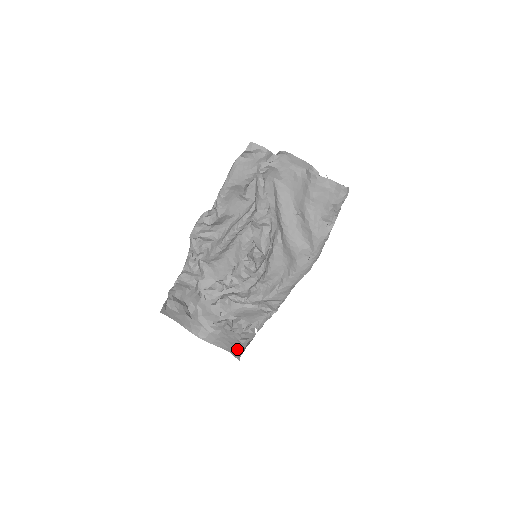
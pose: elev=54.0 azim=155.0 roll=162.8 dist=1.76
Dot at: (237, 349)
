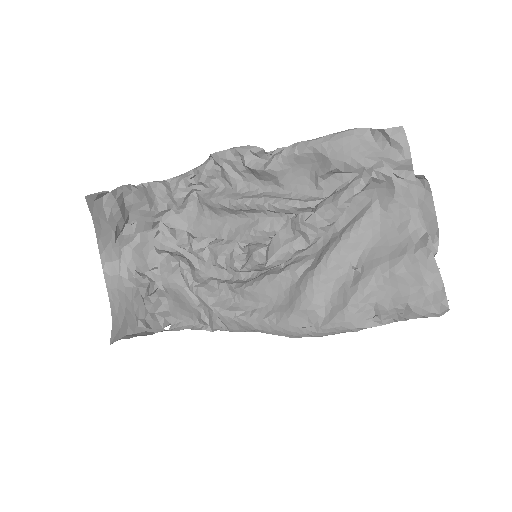
Dot at: (125, 326)
